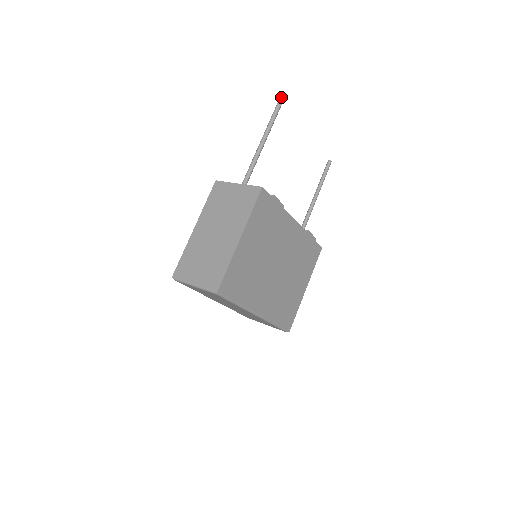
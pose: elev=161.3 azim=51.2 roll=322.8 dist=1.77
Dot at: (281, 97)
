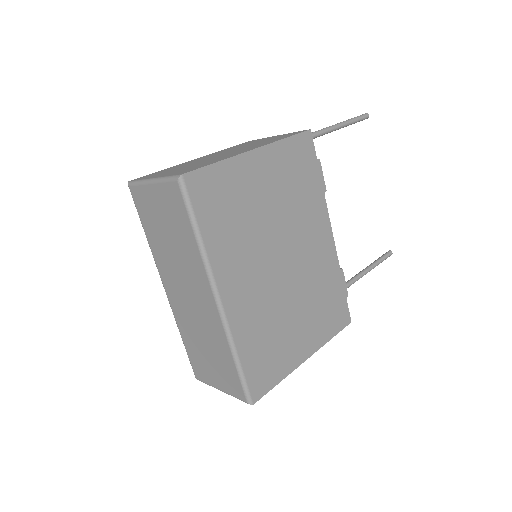
Dot at: (363, 114)
